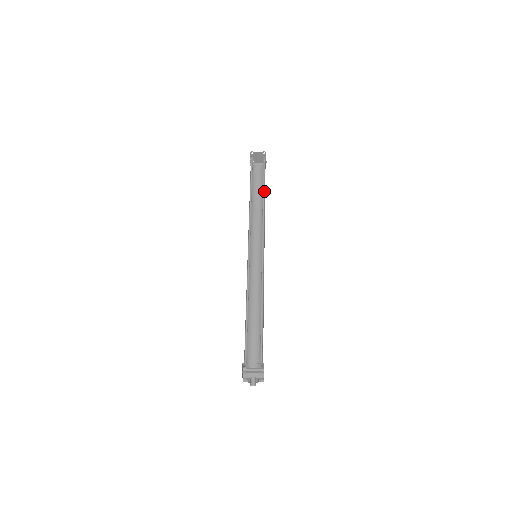
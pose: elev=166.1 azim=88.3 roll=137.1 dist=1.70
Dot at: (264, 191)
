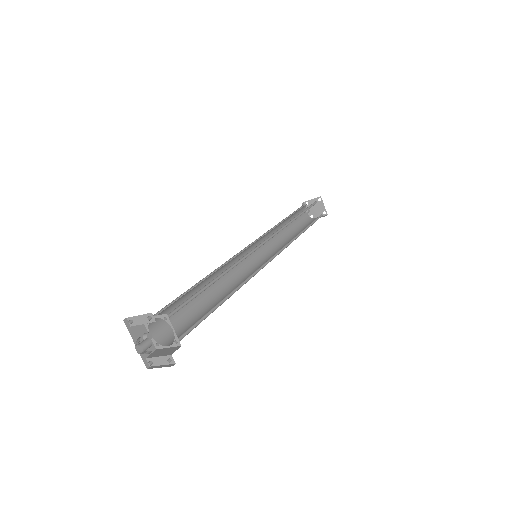
Dot at: (300, 215)
